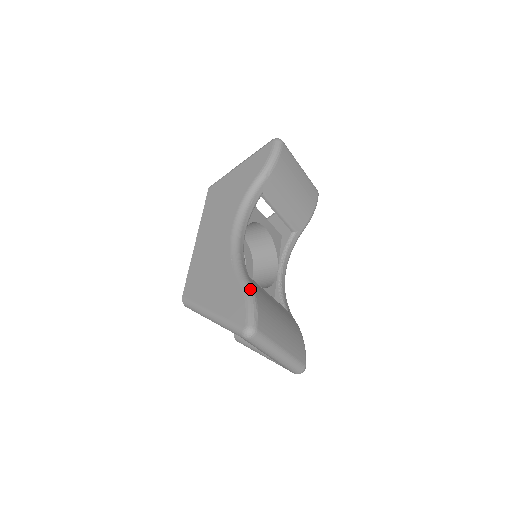
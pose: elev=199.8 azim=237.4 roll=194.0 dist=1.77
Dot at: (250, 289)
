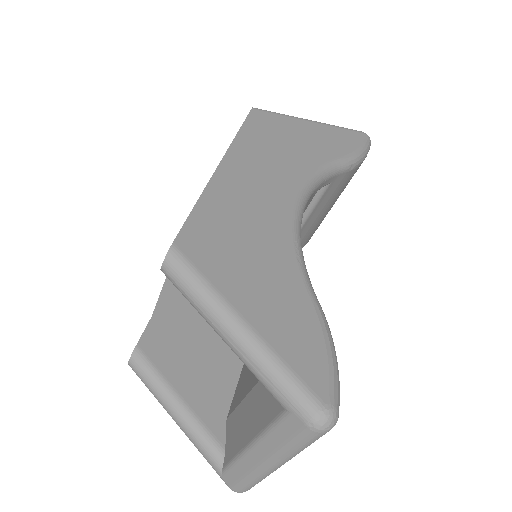
Dot at: occluded
